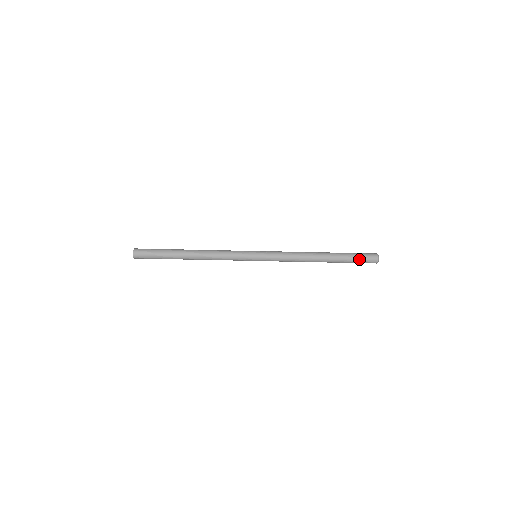
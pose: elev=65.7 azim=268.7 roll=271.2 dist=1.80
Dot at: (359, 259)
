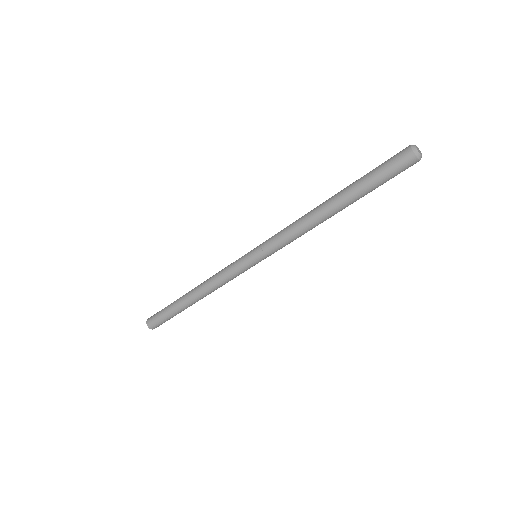
Dot at: (385, 175)
